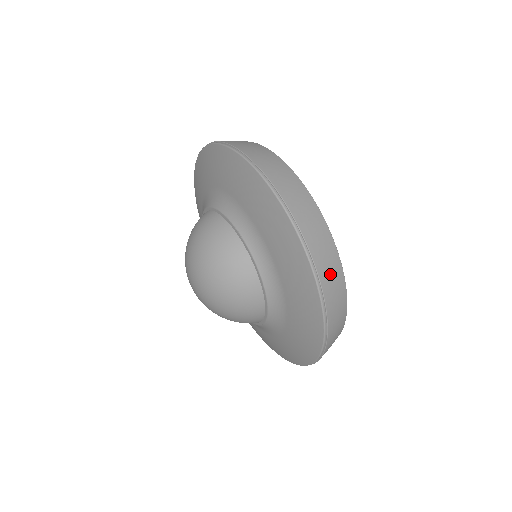
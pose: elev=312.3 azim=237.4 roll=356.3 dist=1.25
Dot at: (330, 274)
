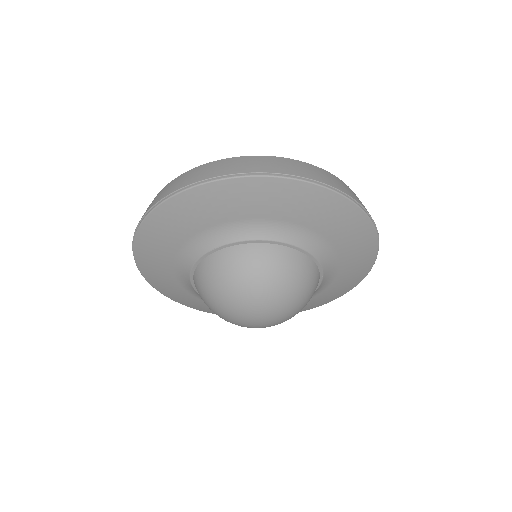
Dot at: (275, 165)
